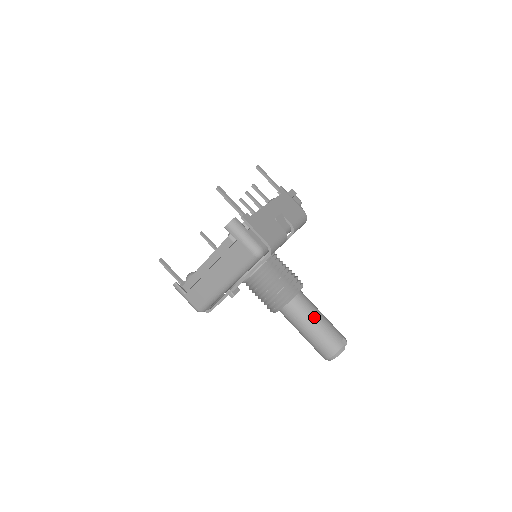
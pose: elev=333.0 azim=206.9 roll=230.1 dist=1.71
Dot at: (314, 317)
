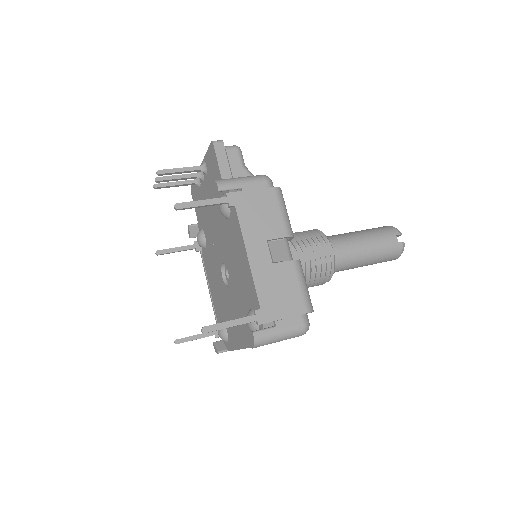
Dot at: (362, 254)
